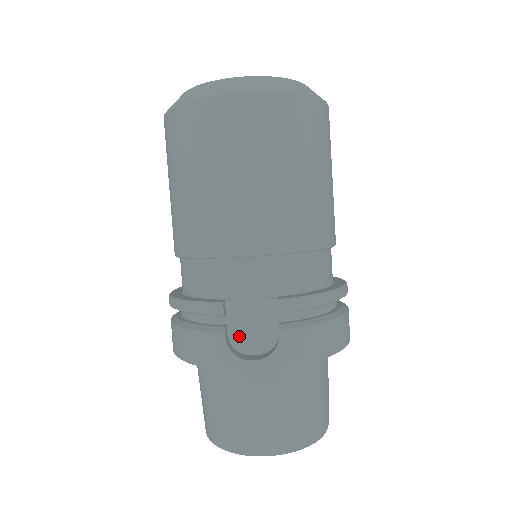
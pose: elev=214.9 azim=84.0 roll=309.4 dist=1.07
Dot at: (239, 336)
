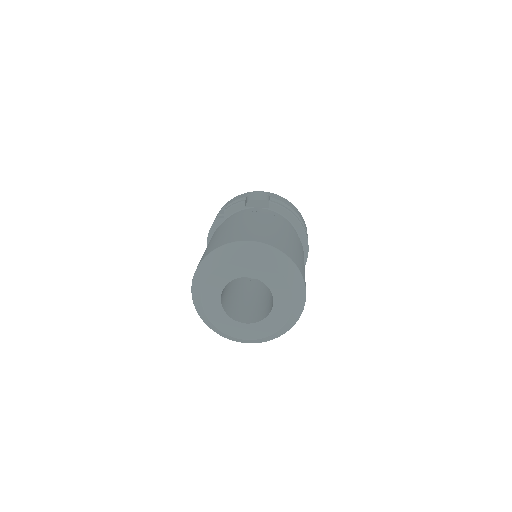
Dot at: occluded
